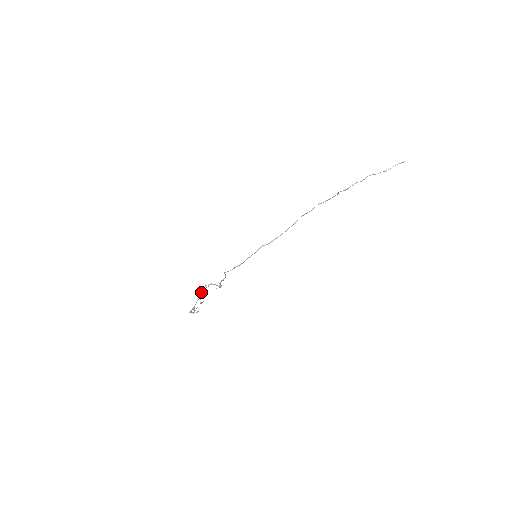
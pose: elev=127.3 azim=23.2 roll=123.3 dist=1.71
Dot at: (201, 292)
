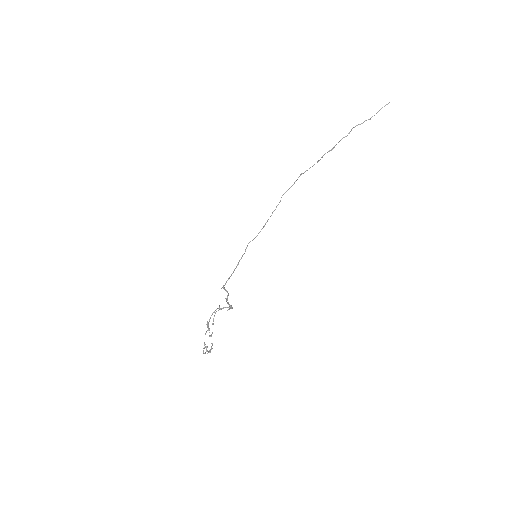
Dot at: (207, 323)
